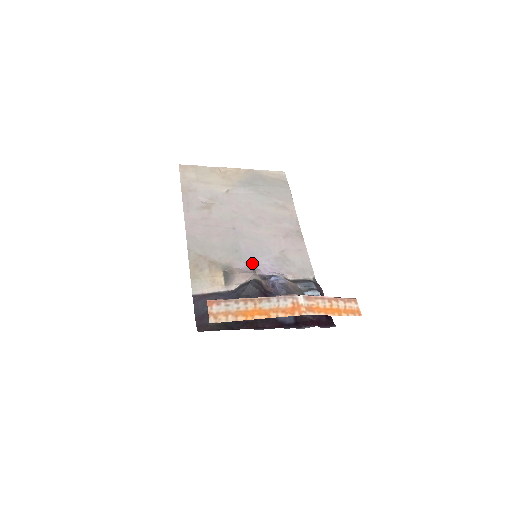
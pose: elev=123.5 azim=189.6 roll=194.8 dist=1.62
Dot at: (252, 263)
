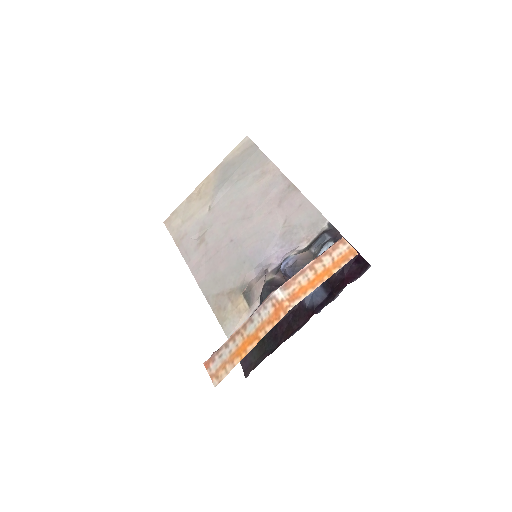
Dot at: (262, 262)
